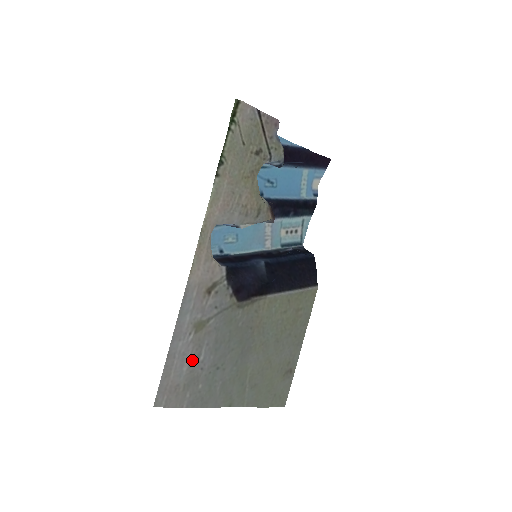
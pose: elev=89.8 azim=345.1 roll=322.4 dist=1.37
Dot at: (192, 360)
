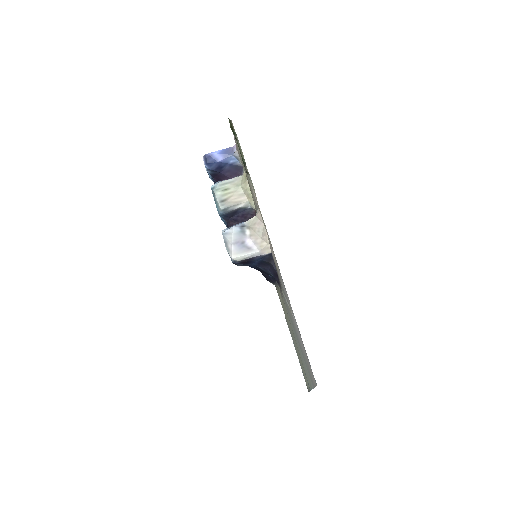
Dot at: (299, 338)
